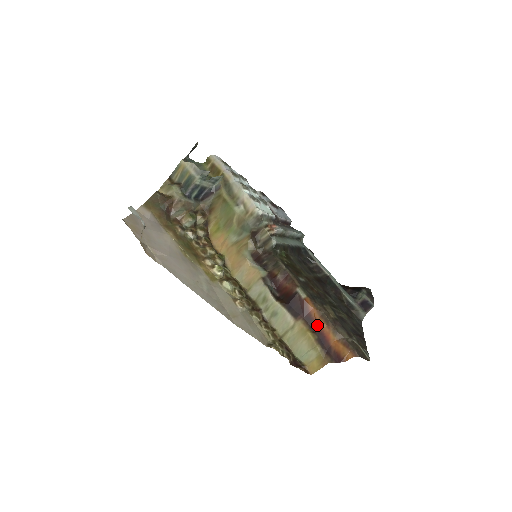
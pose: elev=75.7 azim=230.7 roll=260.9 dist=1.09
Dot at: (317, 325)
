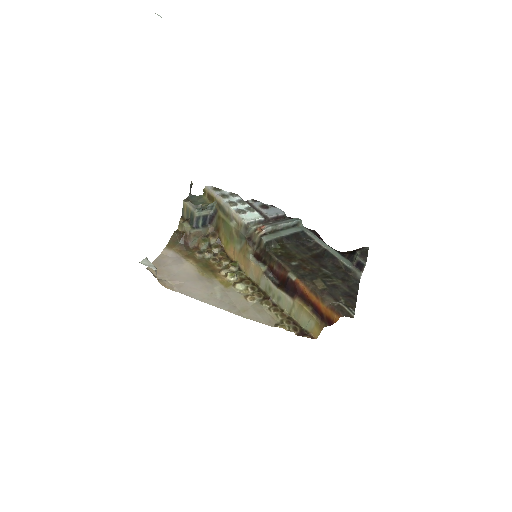
Dot at: (309, 299)
